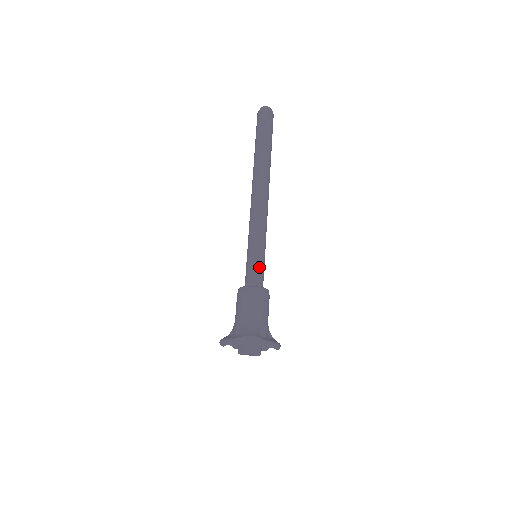
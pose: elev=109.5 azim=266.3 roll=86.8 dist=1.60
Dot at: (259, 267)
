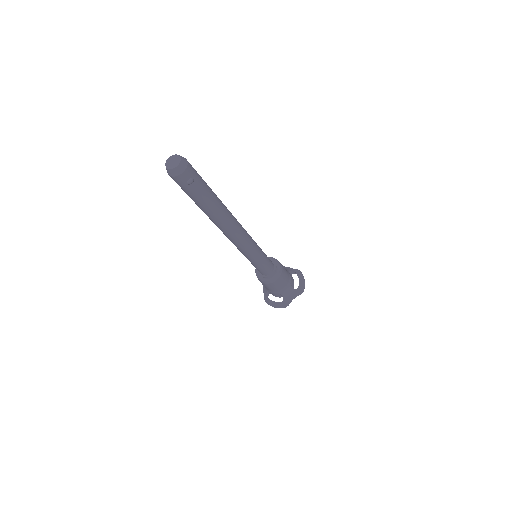
Dot at: (267, 263)
